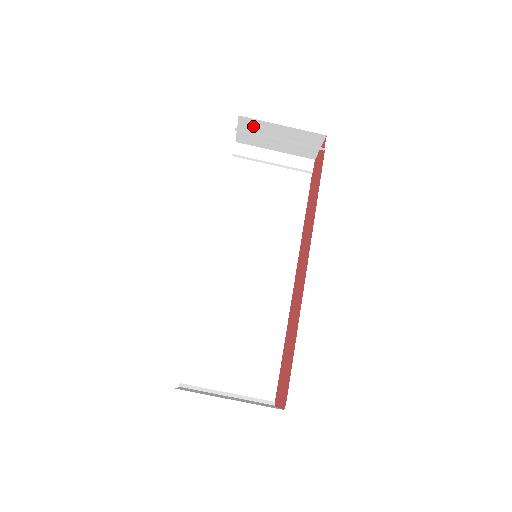
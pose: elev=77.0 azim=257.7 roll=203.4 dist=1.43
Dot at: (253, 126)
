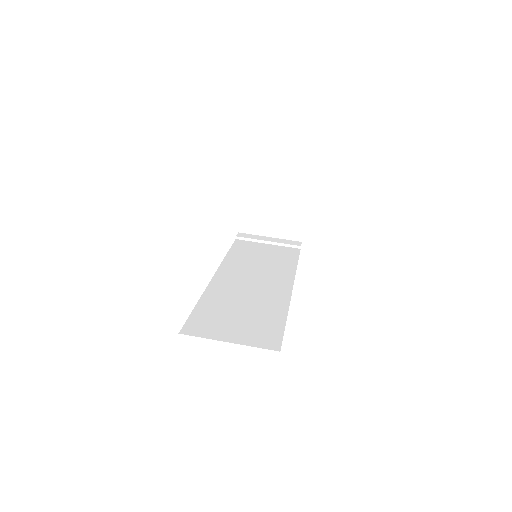
Dot at: (252, 209)
